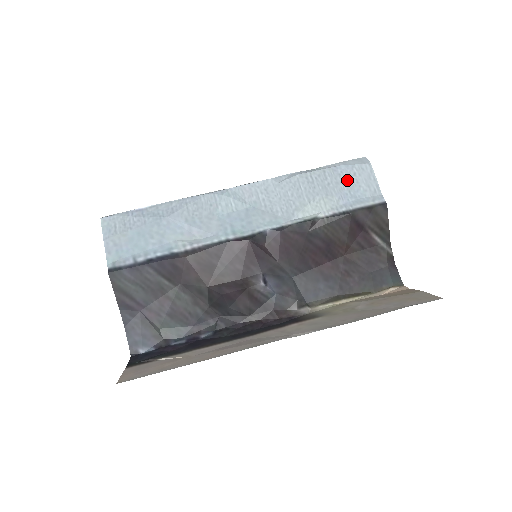
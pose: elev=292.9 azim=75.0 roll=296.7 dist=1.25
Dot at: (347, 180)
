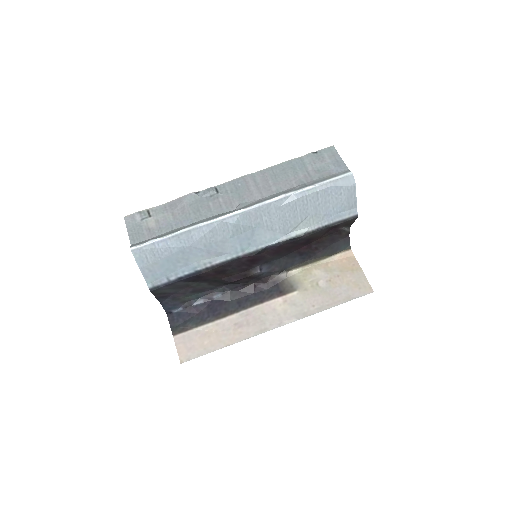
Dot at: (334, 199)
